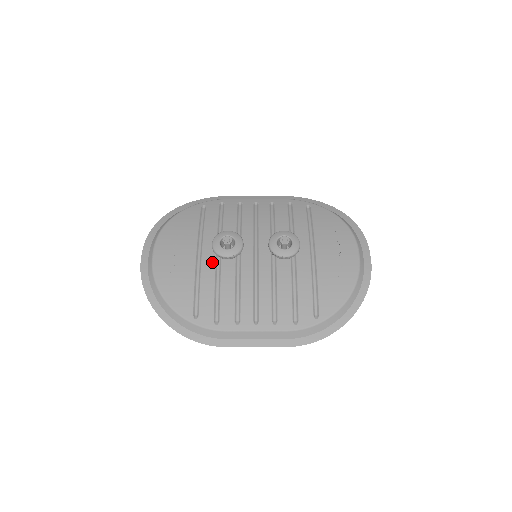
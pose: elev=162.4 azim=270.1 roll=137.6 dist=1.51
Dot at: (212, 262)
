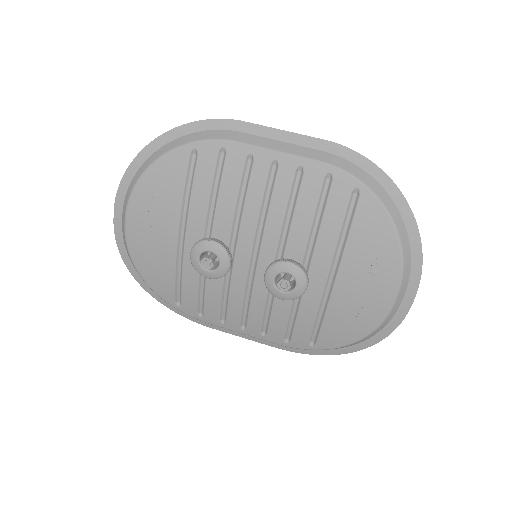
Dot at: occluded
